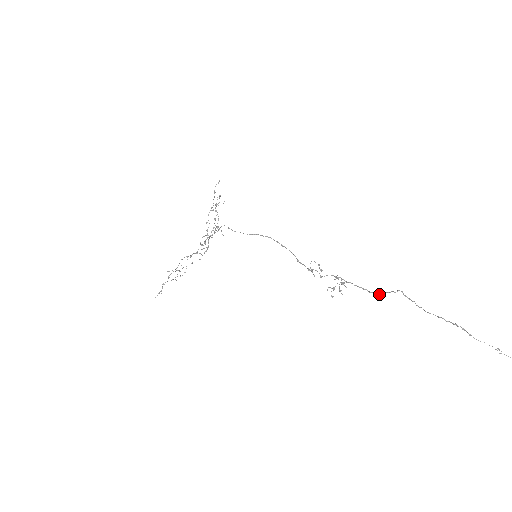
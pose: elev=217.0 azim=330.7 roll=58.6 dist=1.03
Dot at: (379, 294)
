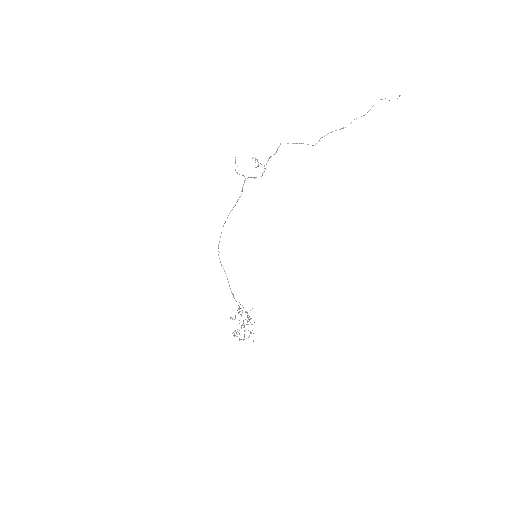
Dot at: (277, 150)
